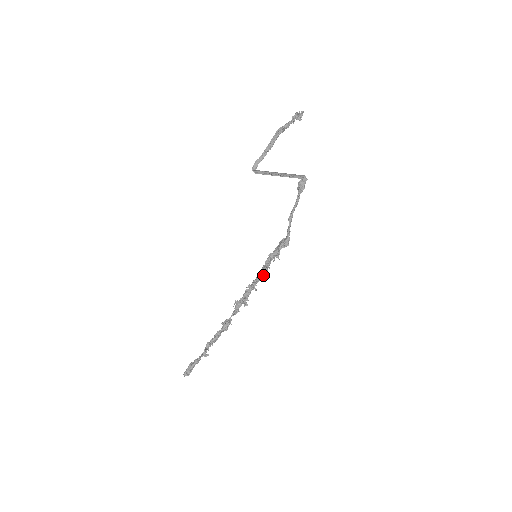
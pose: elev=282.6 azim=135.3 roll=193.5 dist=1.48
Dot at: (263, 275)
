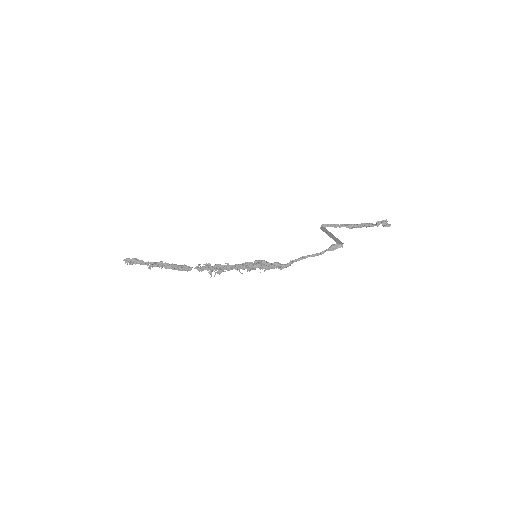
Dot at: (244, 265)
